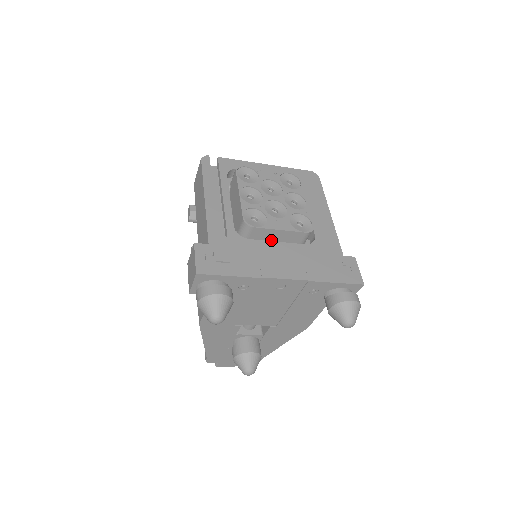
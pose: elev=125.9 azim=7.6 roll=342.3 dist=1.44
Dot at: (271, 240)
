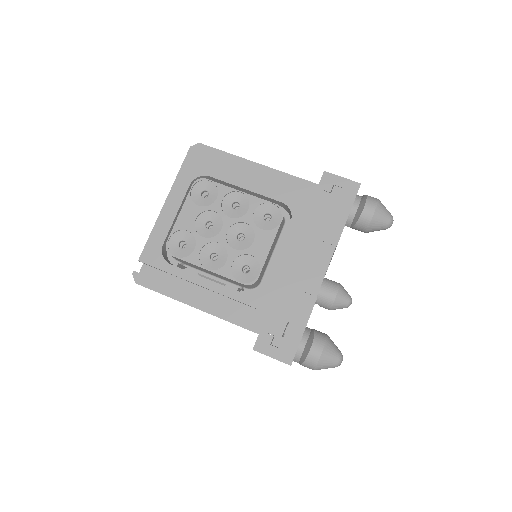
Dot at: (270, 256)
